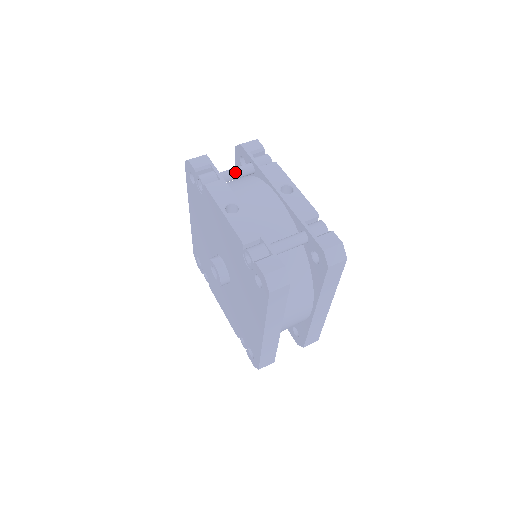
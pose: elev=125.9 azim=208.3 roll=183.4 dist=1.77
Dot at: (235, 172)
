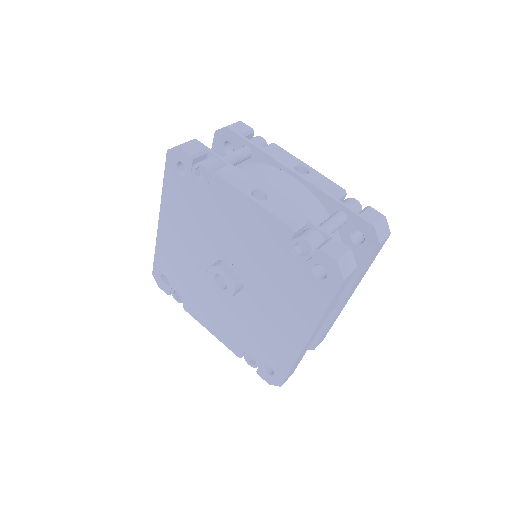
Dot at: (234, 157)
